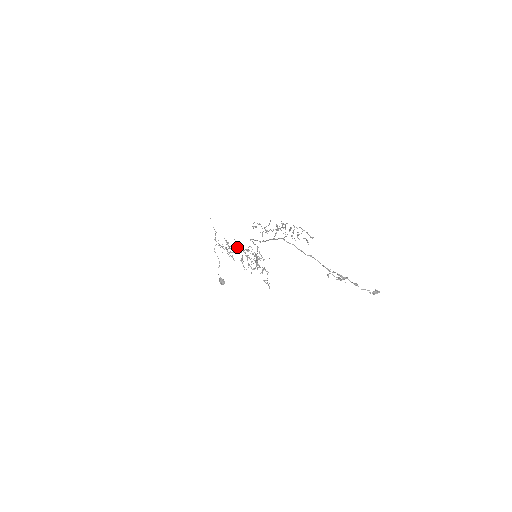
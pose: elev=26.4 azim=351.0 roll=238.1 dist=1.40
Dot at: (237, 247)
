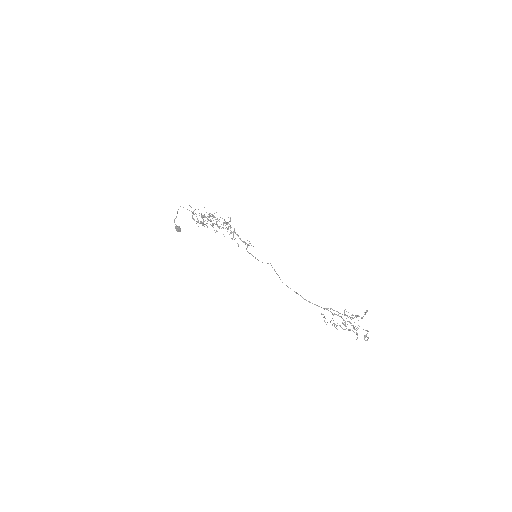
Dot at: occluded
